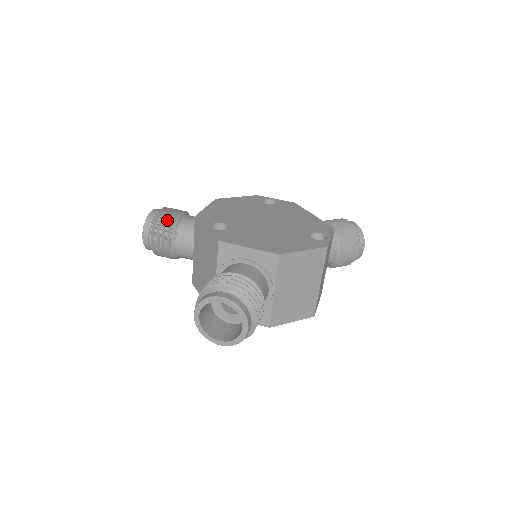
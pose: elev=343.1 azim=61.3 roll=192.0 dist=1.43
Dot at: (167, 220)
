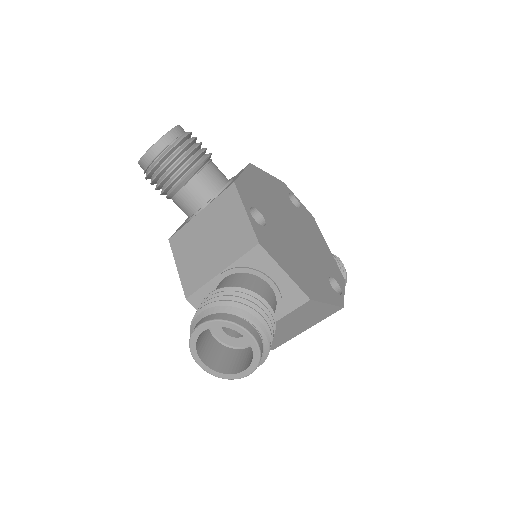
Dot at: (191, 154)
